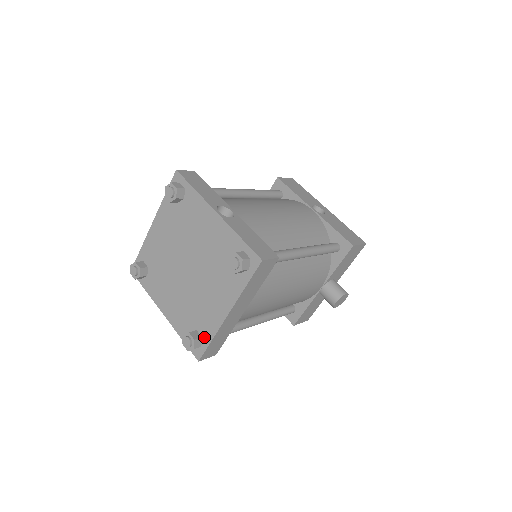
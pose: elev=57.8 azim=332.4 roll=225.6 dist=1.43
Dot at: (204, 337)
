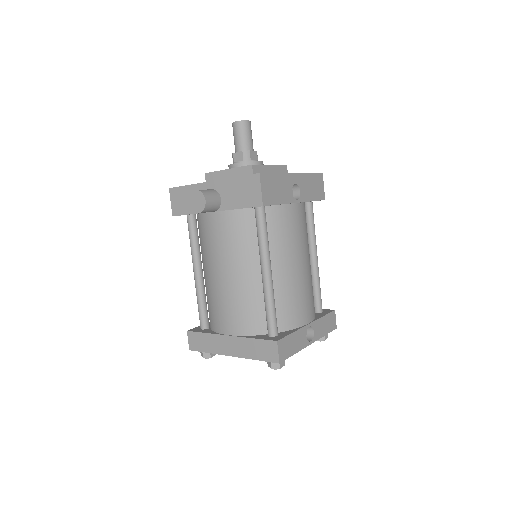
Dot at: occluded
